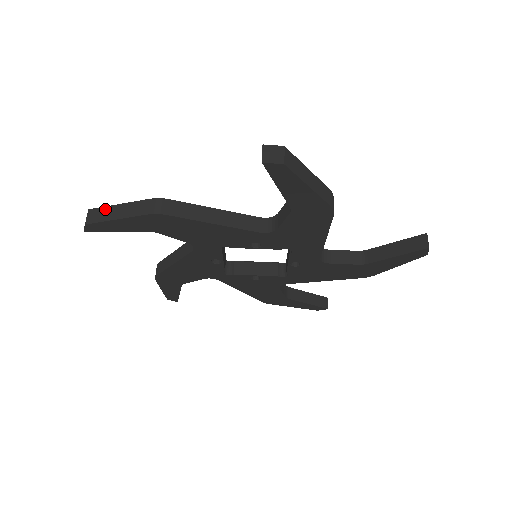
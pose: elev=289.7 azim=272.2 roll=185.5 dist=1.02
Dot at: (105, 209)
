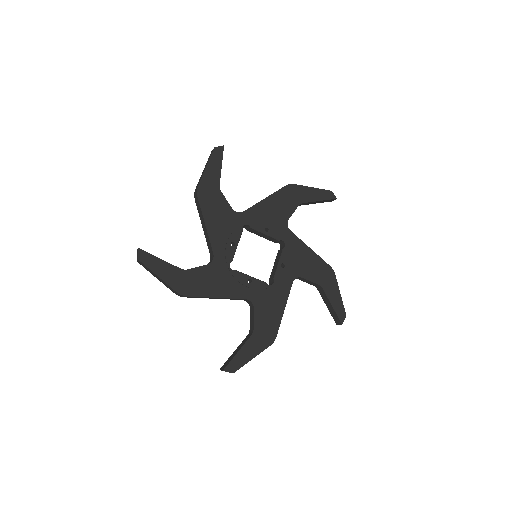
Dot at: (149, 270)
